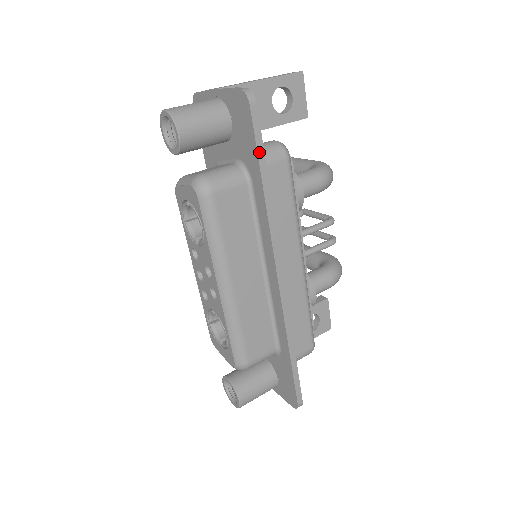
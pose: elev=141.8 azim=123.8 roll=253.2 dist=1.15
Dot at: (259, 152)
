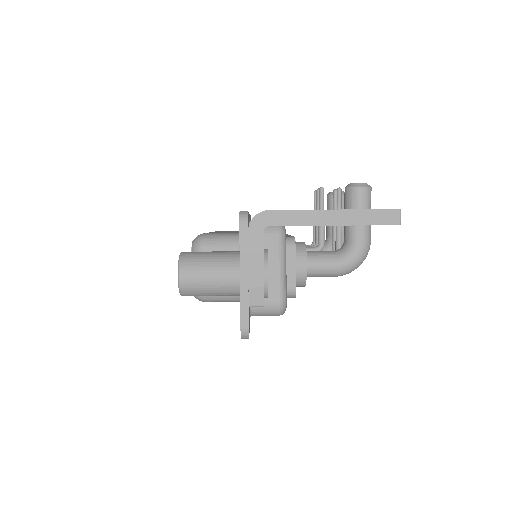
Dot at: occluded
